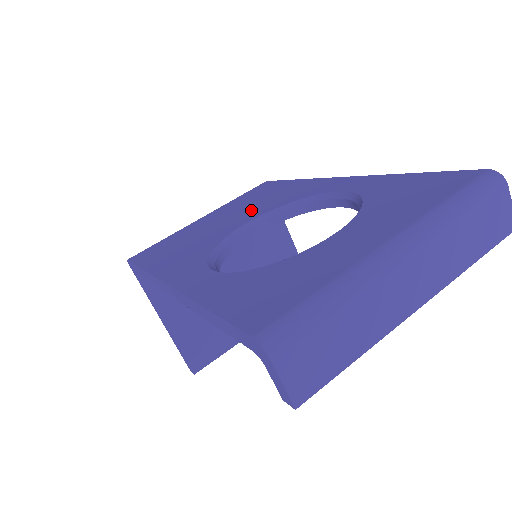
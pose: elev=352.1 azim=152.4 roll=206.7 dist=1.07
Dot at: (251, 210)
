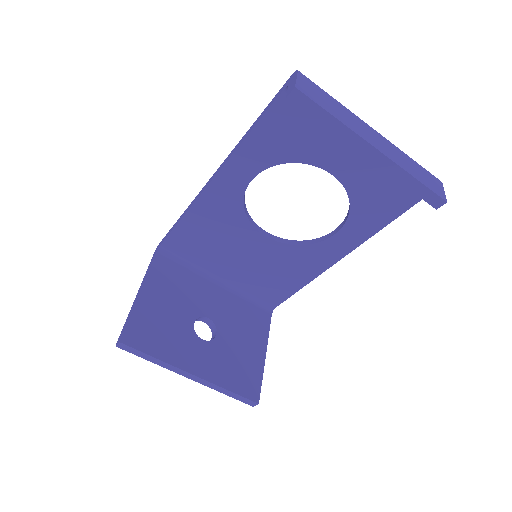
Dot at: occluded
